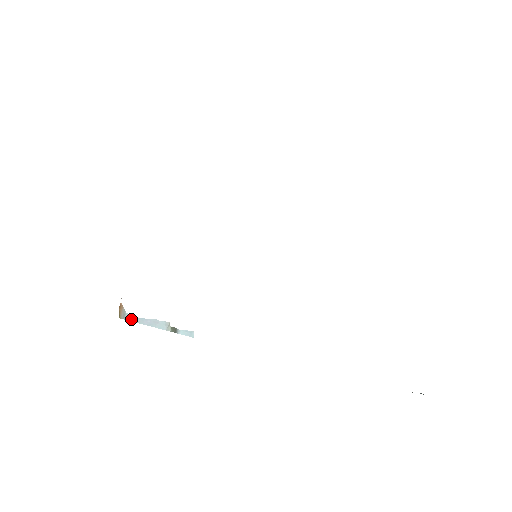
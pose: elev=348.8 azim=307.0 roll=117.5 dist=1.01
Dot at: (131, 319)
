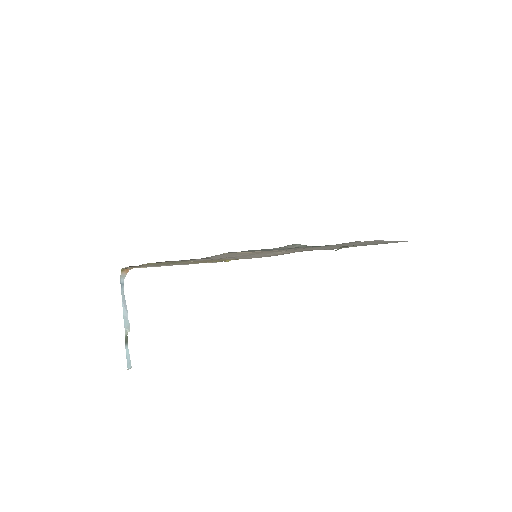
Dot at: (122, 286)
